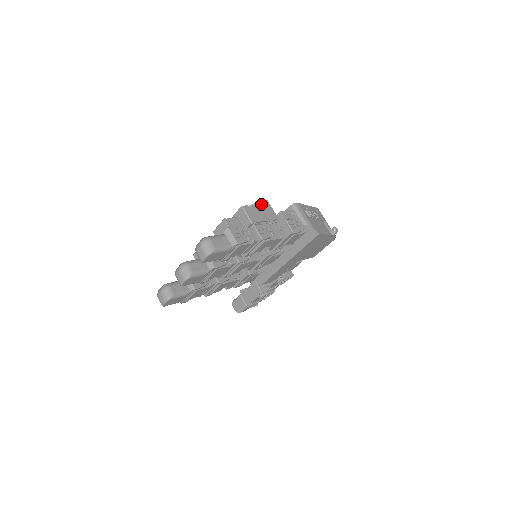
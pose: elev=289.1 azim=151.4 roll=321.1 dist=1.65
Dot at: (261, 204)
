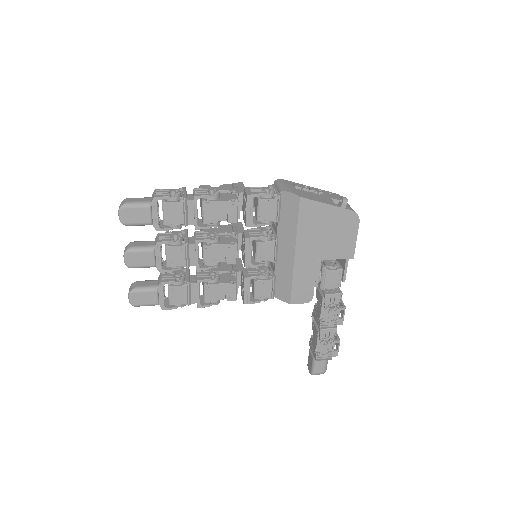
Dot at: (230, 184)
